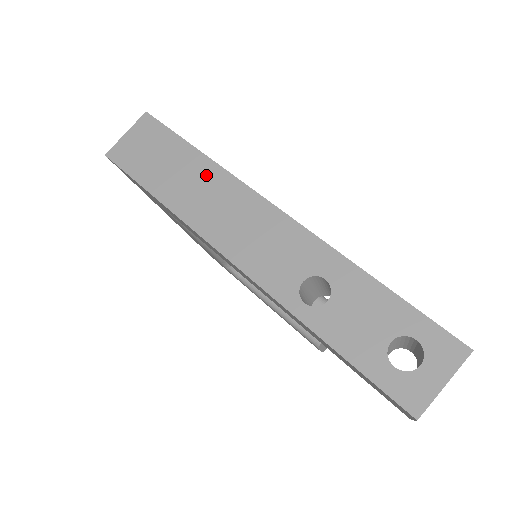
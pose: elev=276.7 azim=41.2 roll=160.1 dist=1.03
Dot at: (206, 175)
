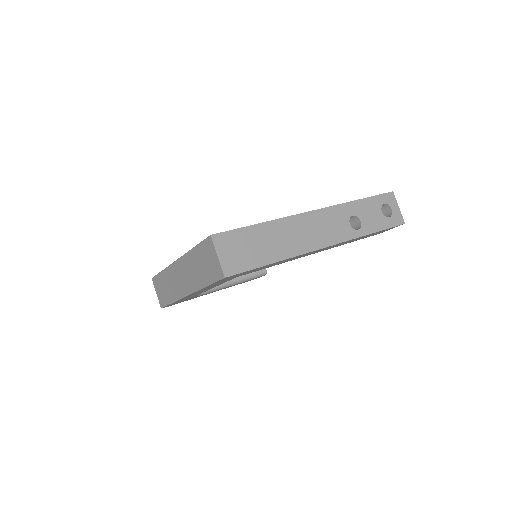
Dot at: (278, 229)
